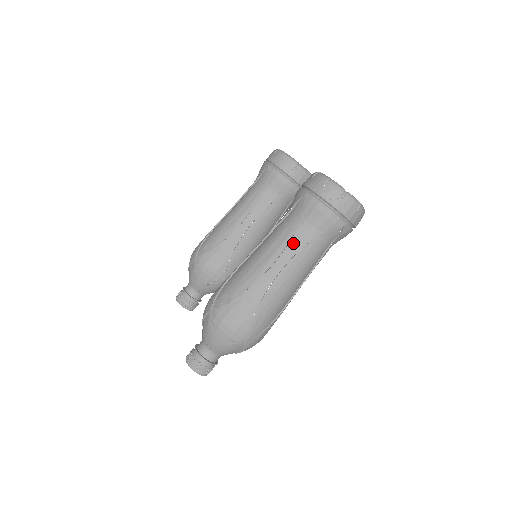
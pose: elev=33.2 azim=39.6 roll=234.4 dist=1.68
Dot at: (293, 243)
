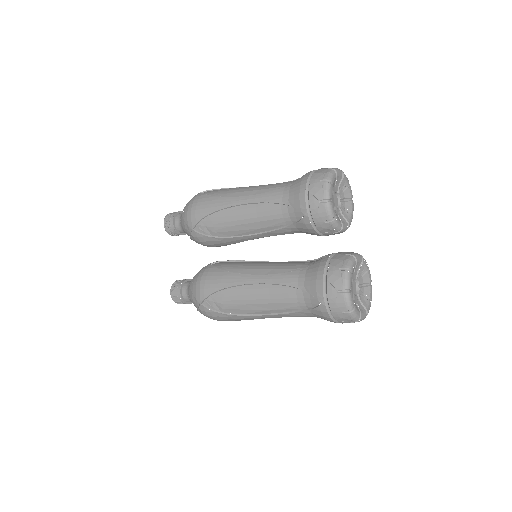
Dot at: (291, 315)
